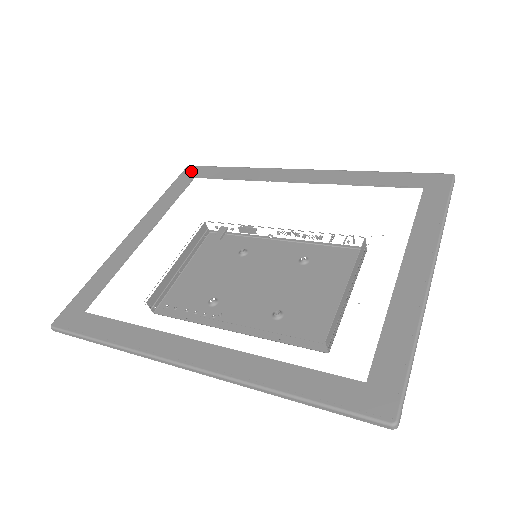
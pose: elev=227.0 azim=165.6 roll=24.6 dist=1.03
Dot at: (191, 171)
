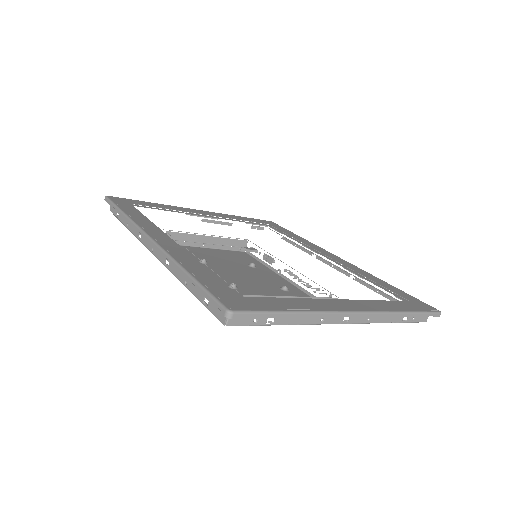
Dot at: (270, 222)
